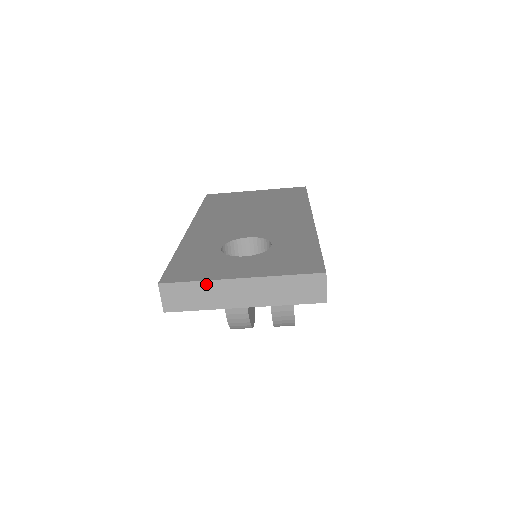
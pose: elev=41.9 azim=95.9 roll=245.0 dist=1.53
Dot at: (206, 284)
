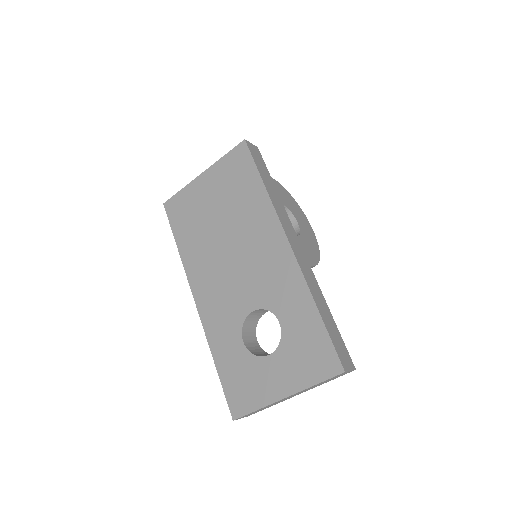
Dot at: occluded
